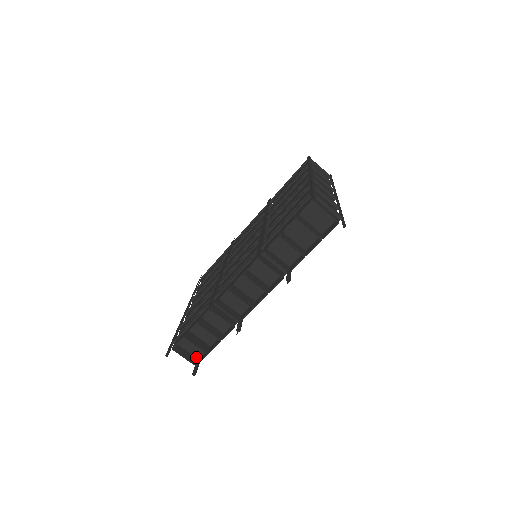
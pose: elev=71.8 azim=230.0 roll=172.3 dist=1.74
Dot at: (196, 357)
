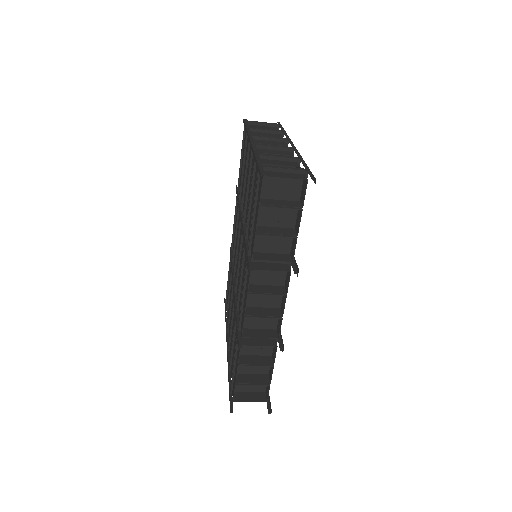
Dot at: (262, 392)
